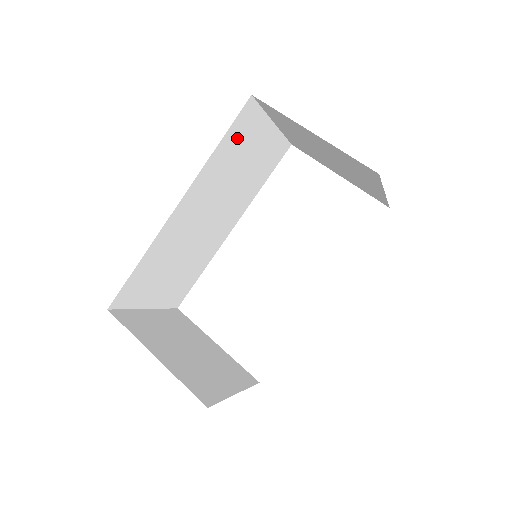
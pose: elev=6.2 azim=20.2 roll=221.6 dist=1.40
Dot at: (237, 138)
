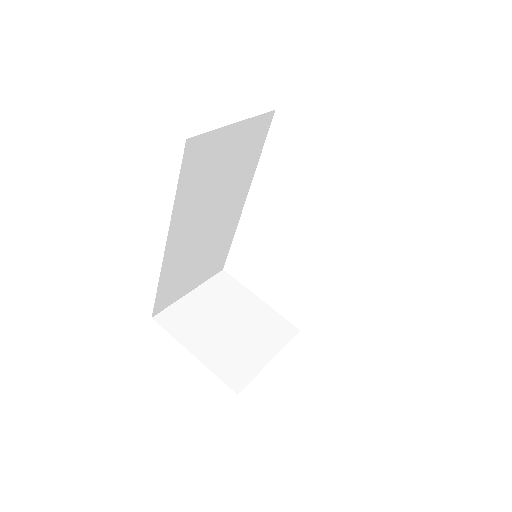
Dot at: (196, 168)
